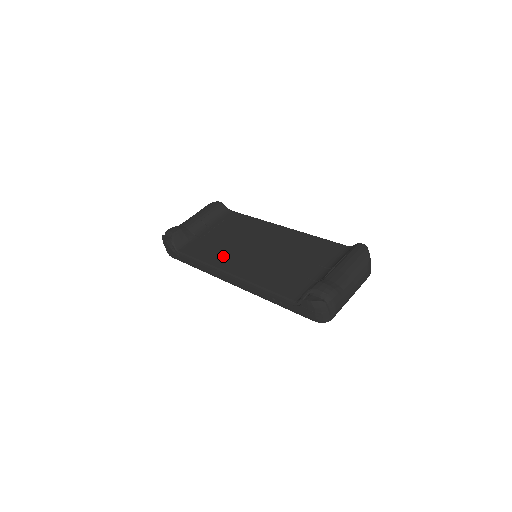
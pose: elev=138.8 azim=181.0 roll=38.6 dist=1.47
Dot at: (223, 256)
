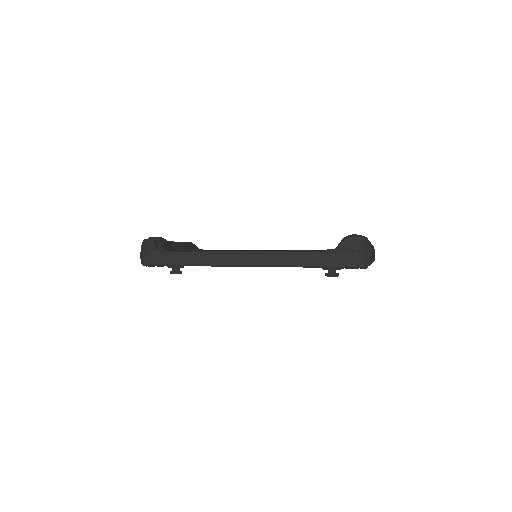
Dot at: occluded
